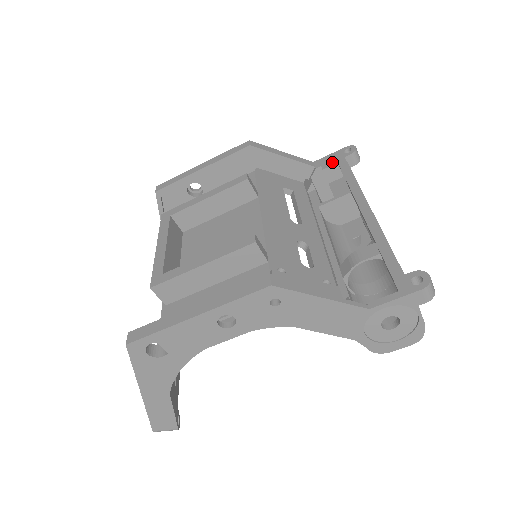
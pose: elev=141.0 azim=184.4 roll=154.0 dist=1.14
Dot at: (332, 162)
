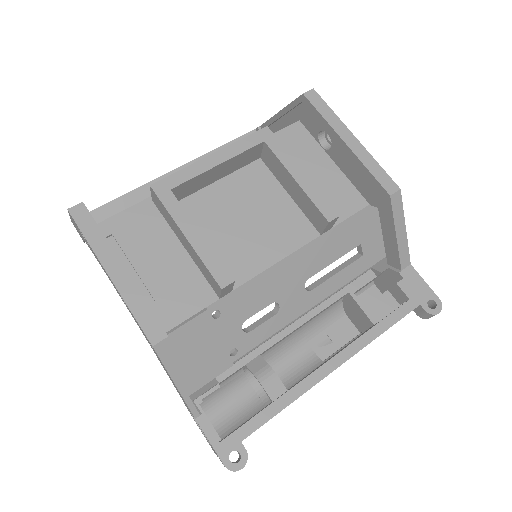
Dot at: (410, 291)
